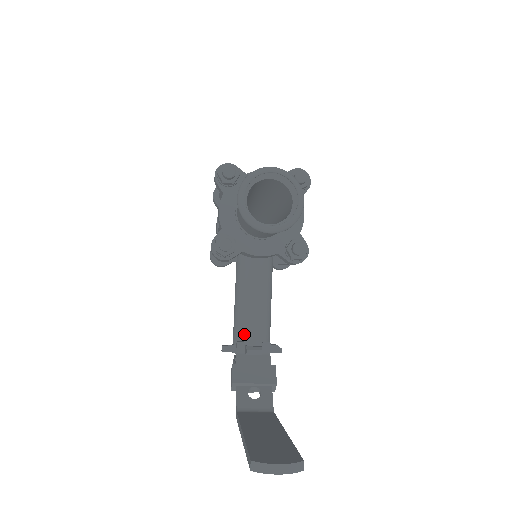
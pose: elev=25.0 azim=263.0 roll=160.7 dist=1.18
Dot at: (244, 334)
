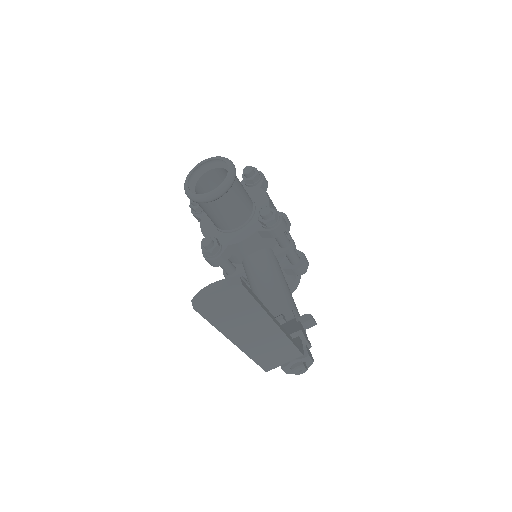
Dot at: occluded
